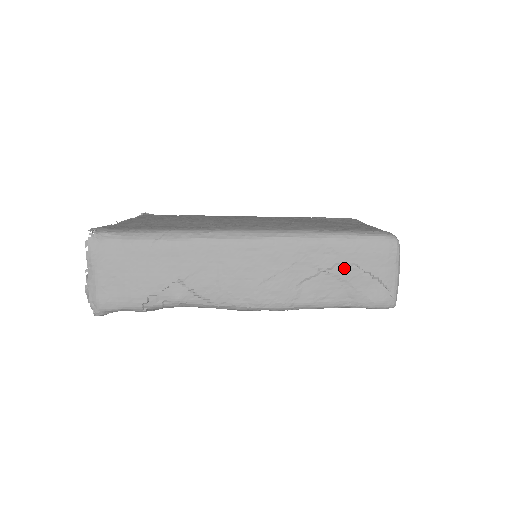
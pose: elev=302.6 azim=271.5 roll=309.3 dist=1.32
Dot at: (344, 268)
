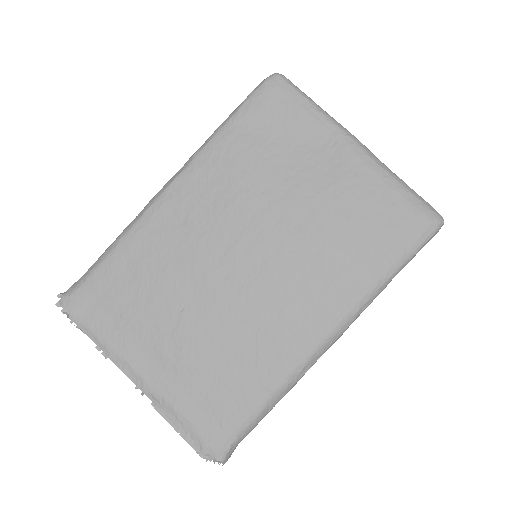
Dot at: occluded
